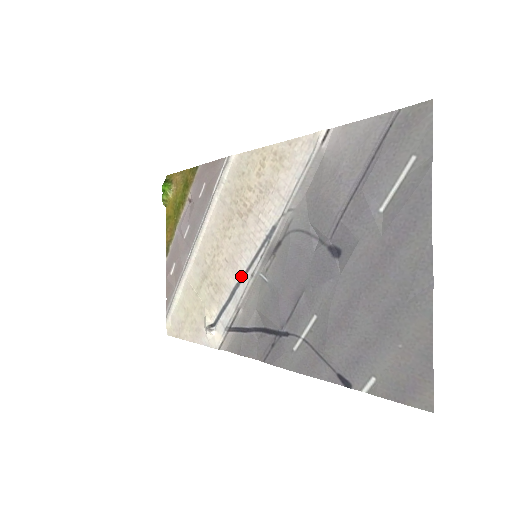
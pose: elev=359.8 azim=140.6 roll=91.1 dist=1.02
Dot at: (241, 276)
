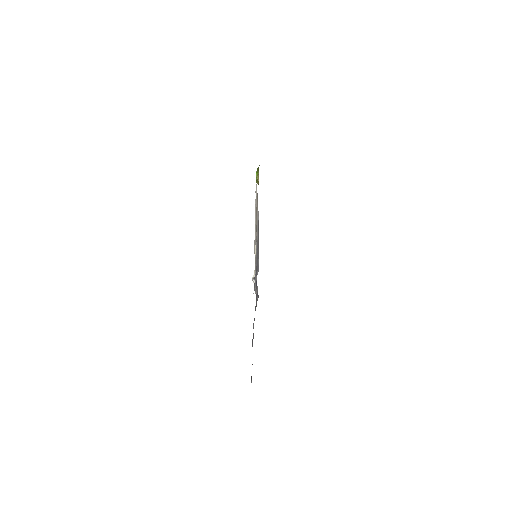
Dot at: occluded
